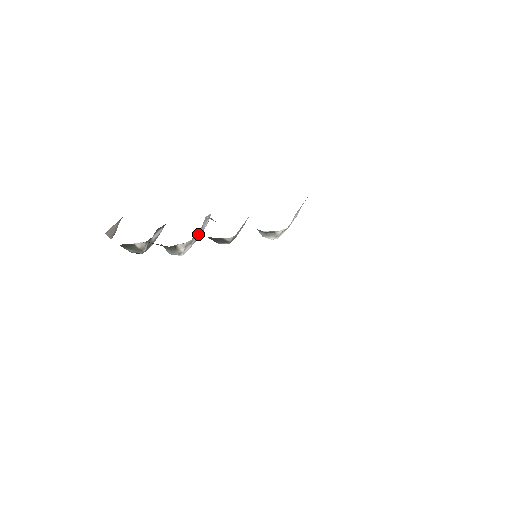
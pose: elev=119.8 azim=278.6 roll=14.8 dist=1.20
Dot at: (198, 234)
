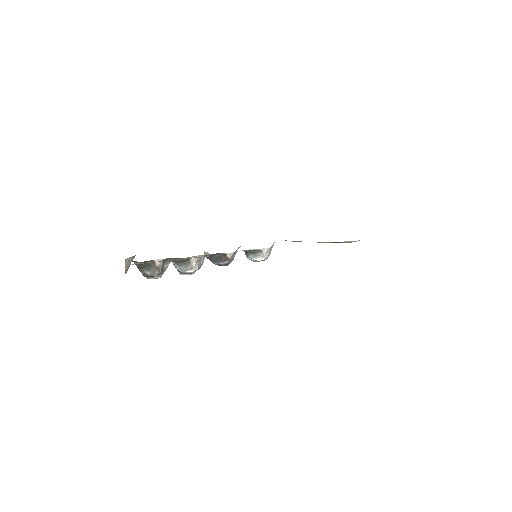
Dot at: (200, 263)
